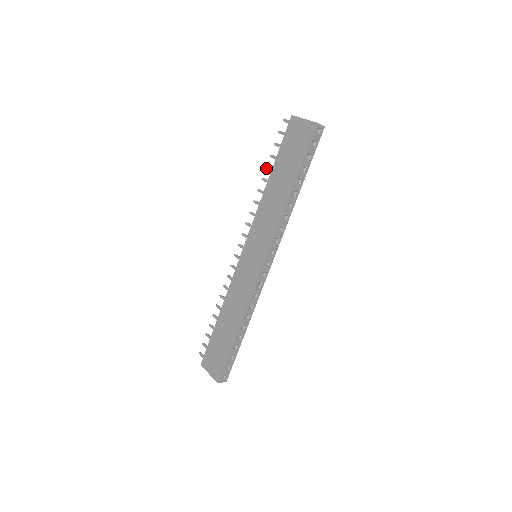
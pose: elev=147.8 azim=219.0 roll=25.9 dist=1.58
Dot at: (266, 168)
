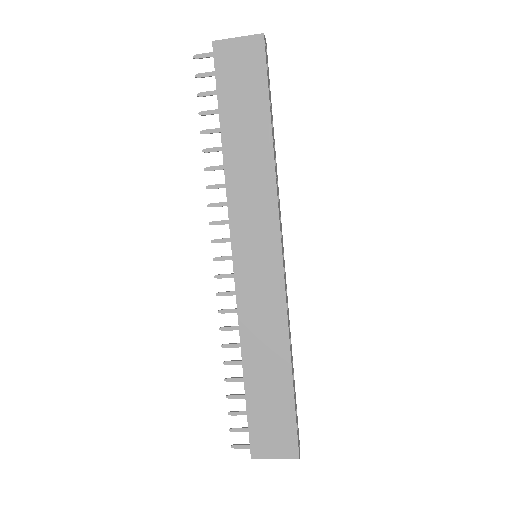
Dot at: (202, 133)
